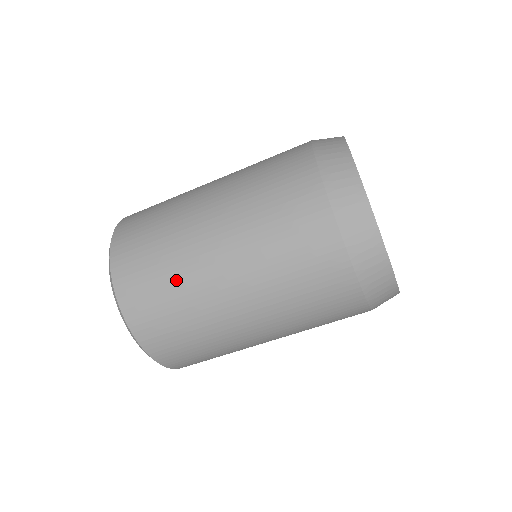
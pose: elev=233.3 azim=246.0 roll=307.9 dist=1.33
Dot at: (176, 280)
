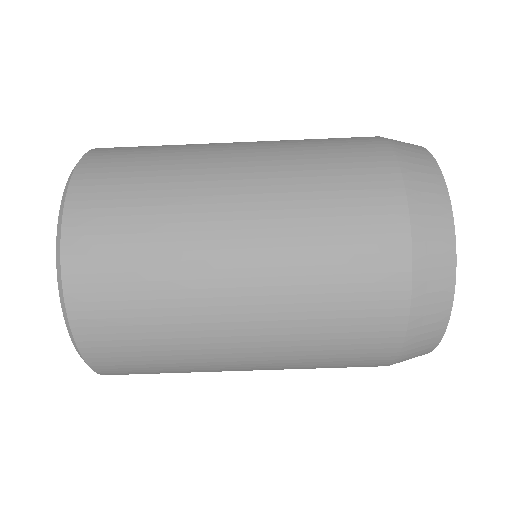
Dot at: (168, 319)
